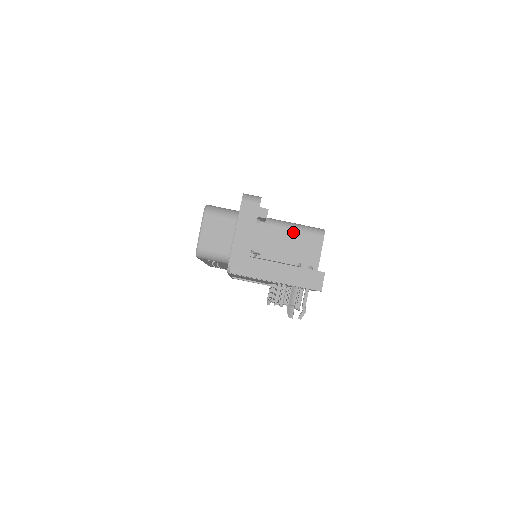
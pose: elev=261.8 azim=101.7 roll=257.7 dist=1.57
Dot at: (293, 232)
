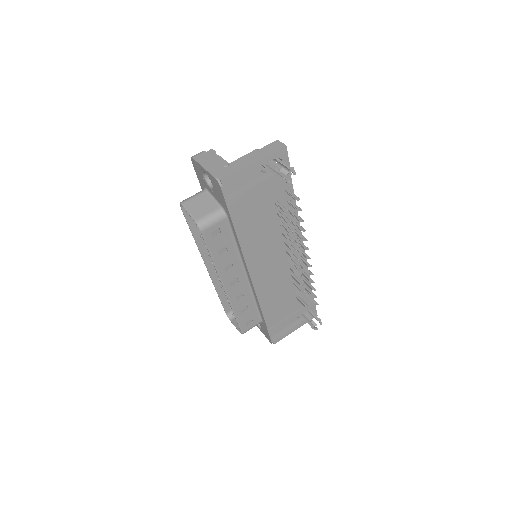
Dot at: occluded
